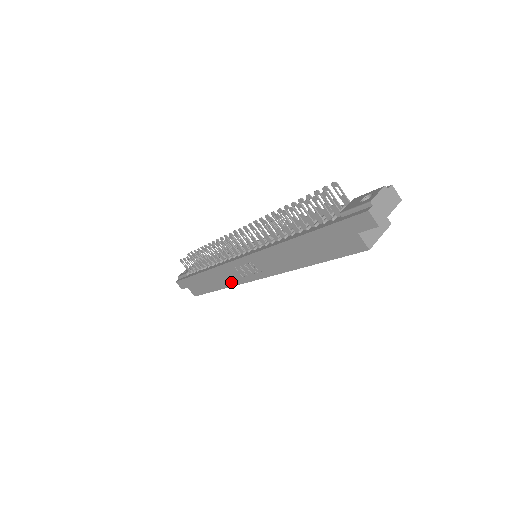
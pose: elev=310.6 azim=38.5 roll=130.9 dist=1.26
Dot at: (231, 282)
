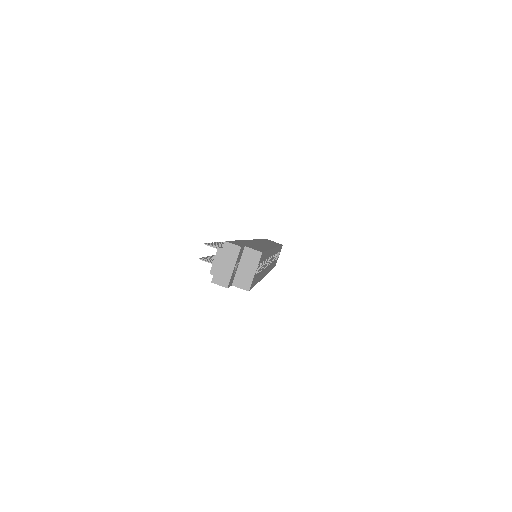
Dot at: occluded
